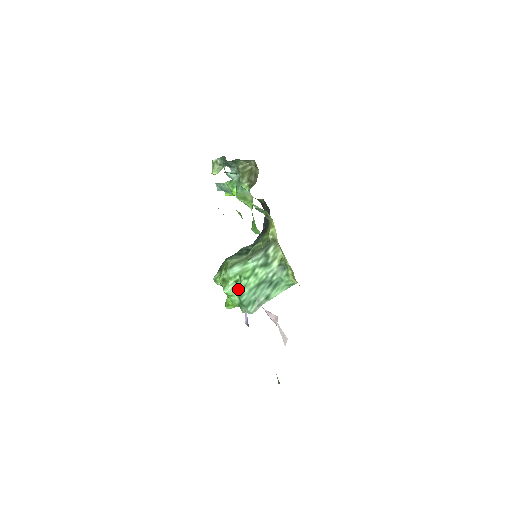
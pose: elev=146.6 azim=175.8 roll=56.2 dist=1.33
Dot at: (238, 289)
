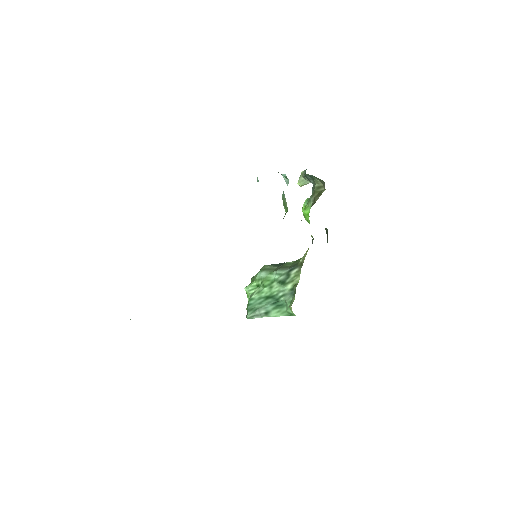
Dot at: (254, 292)
